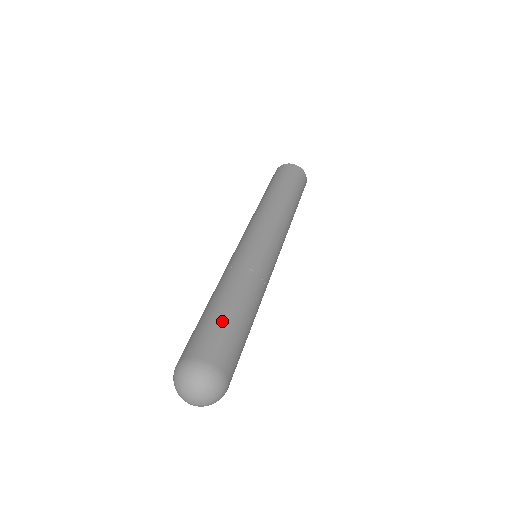
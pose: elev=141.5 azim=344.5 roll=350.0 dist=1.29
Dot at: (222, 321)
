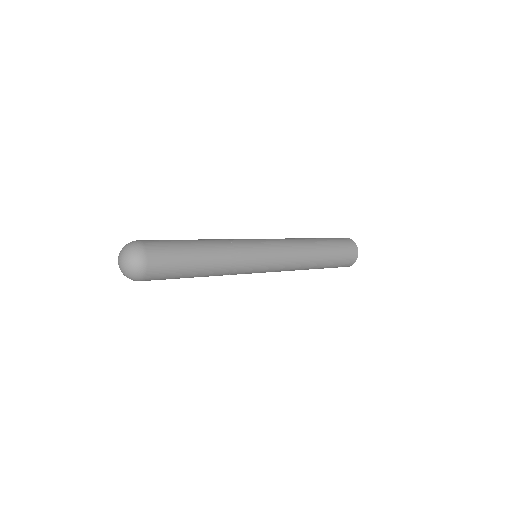
Dot at: (179, 244)
